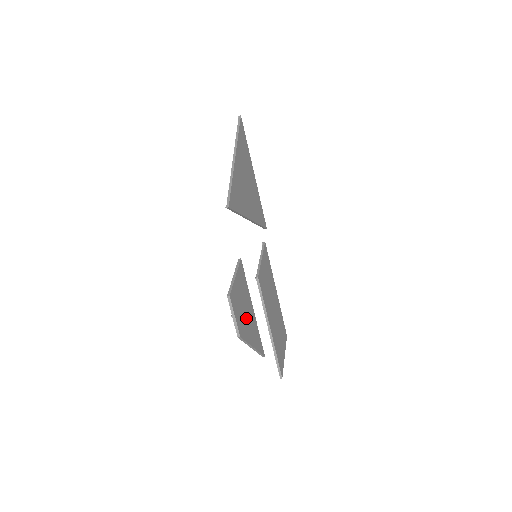
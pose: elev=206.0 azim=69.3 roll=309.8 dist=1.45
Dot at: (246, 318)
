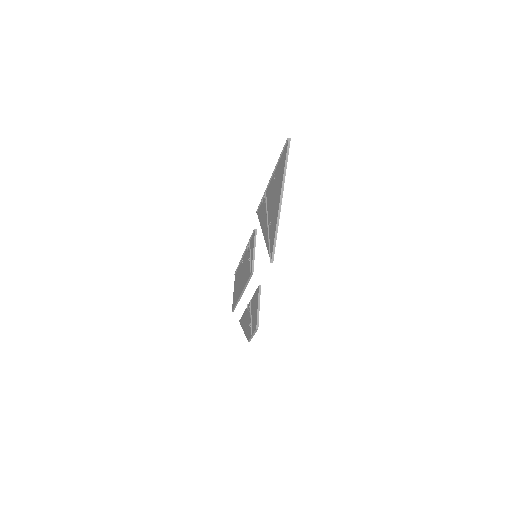
Dot at: occluded
